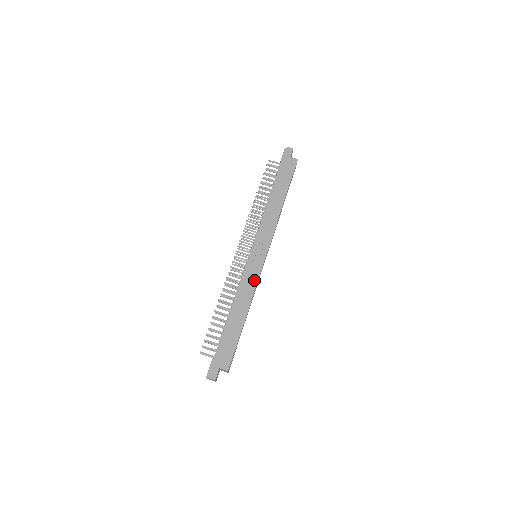
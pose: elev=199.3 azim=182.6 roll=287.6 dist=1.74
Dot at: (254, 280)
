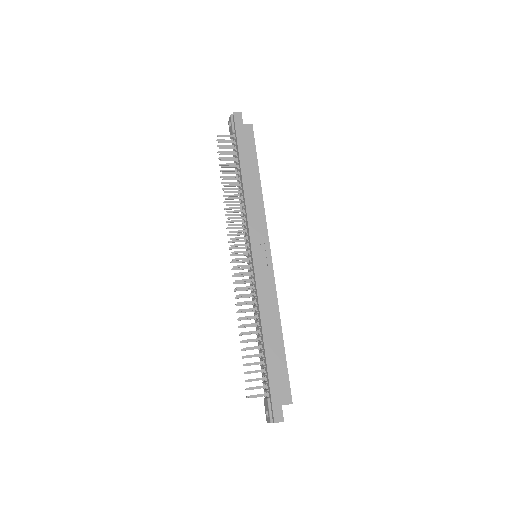
Dot at: (271, 286)
